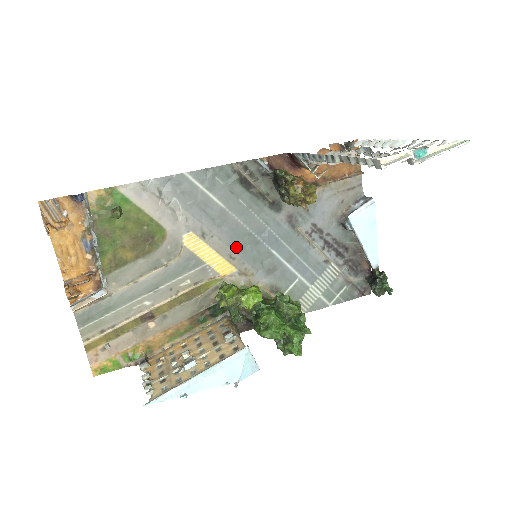
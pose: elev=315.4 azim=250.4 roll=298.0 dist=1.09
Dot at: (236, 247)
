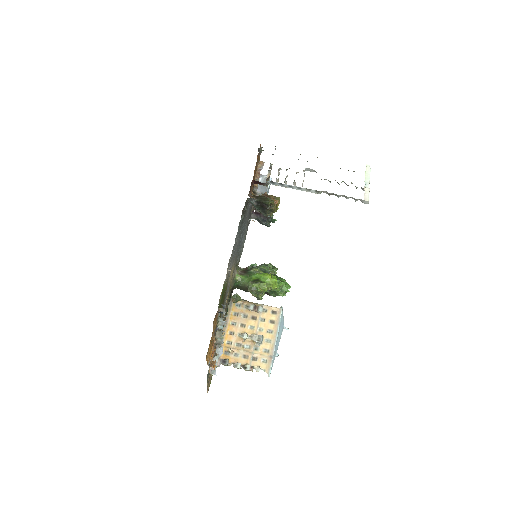
Dot at: (236, 256)
